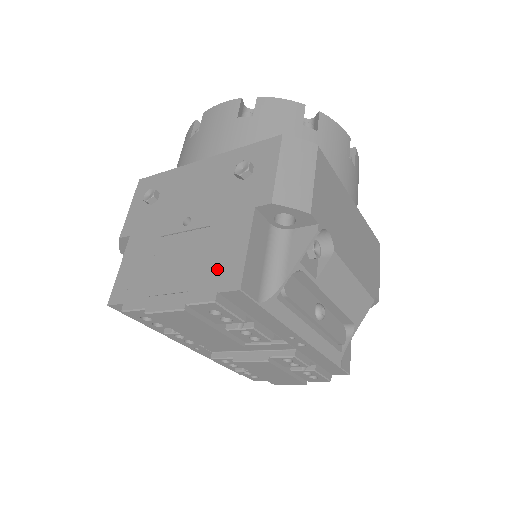
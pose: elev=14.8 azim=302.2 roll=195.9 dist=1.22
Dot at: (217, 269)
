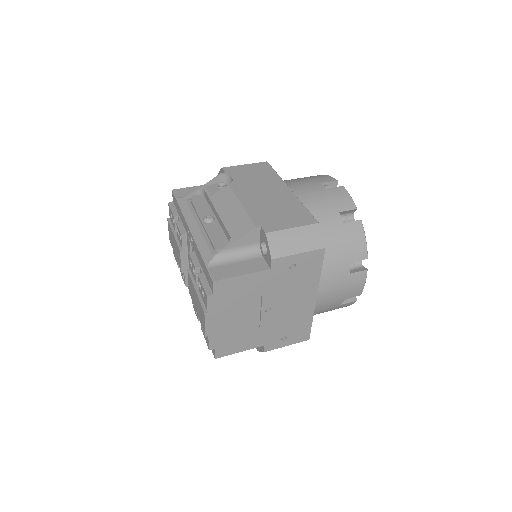
Dot at: occluded
